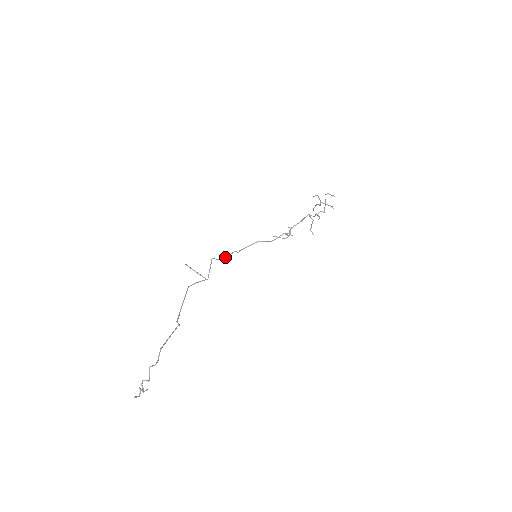
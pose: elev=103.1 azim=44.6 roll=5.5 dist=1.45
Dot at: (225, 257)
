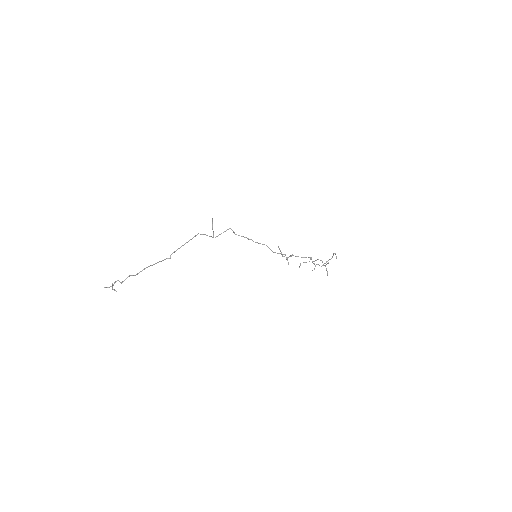
Dot at: (239, 235)
